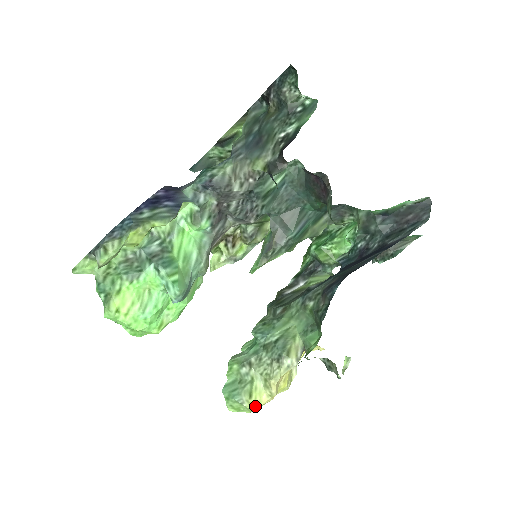
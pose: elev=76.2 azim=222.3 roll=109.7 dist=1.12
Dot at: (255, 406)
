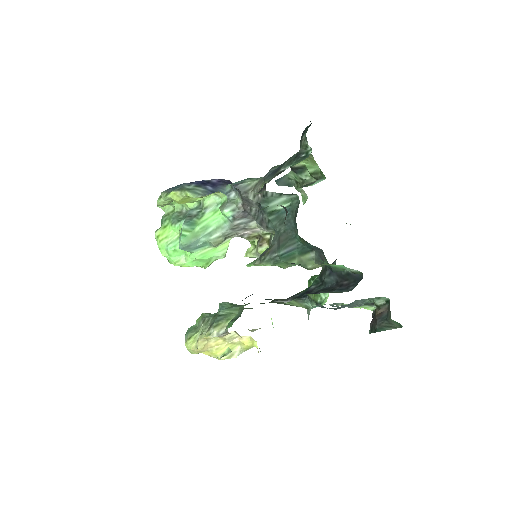
Dot at: (188, 347)
